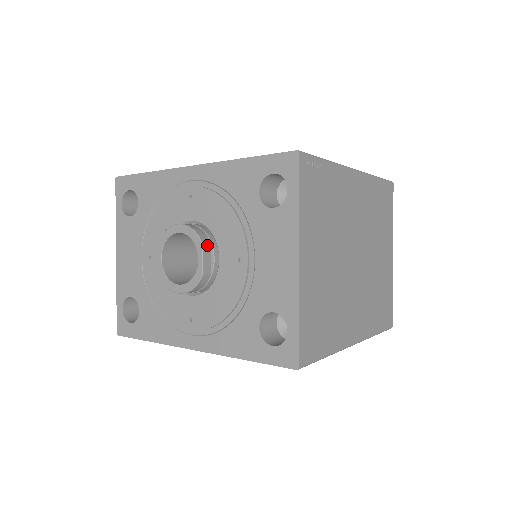
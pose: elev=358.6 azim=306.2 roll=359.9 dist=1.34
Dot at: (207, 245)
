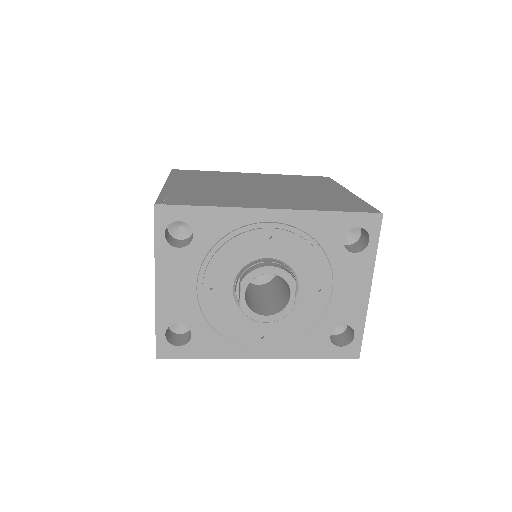
Dot at: (295, 282)
